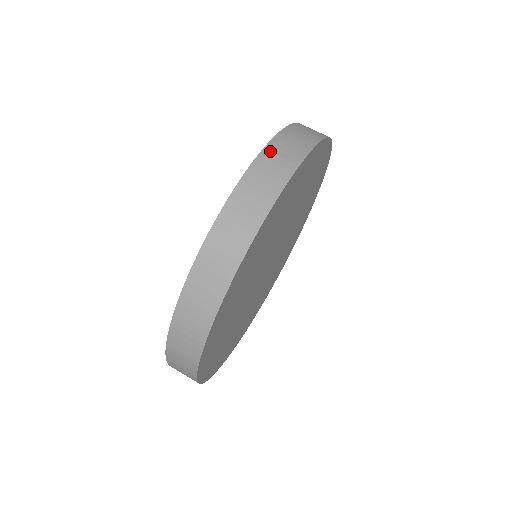
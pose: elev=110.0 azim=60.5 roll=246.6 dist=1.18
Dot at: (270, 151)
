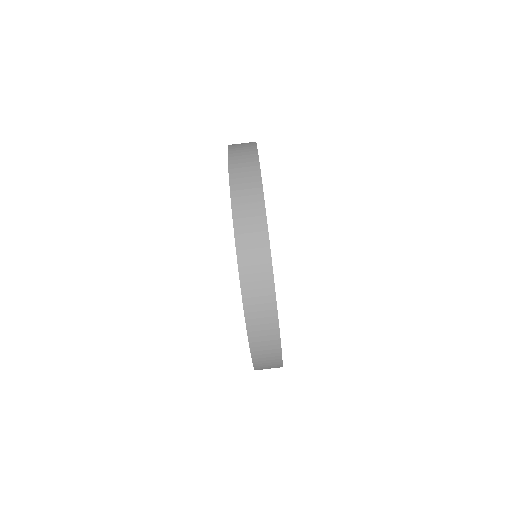
Dot at: (238, 210)
